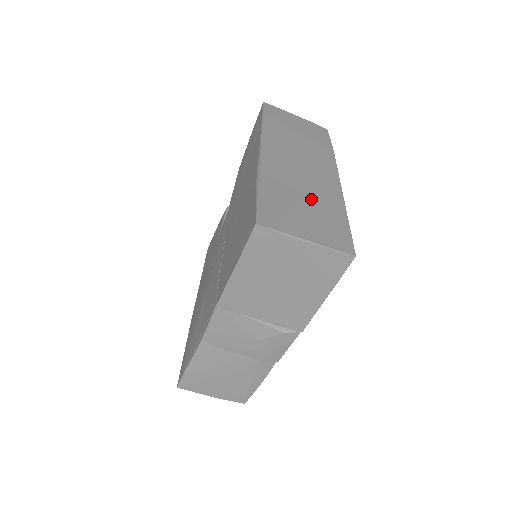
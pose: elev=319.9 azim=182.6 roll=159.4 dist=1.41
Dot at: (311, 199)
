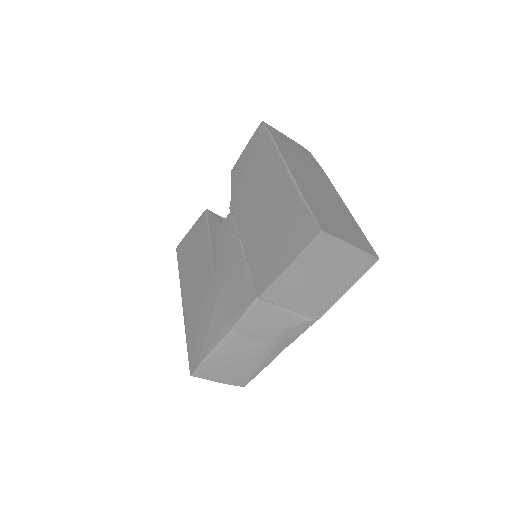
Dot at: (336, 212)
